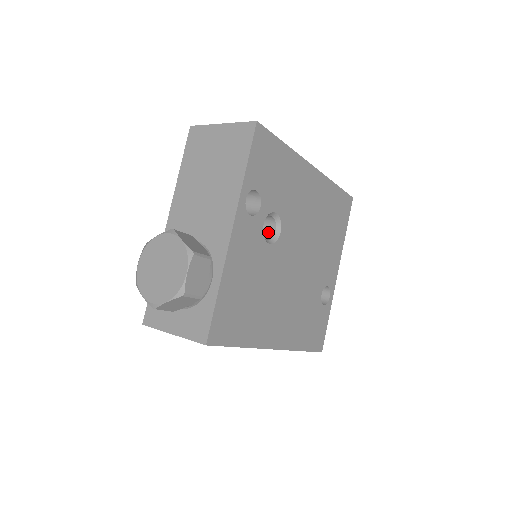
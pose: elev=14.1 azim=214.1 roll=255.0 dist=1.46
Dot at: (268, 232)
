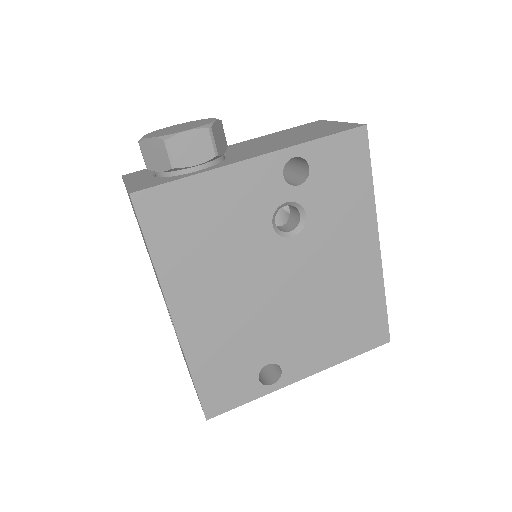
Dot at: (284, 229)
